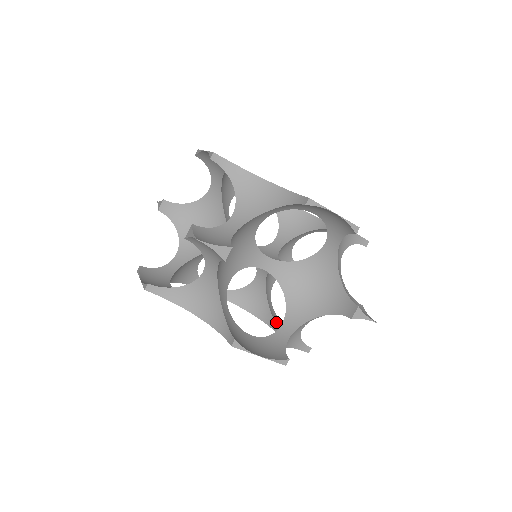
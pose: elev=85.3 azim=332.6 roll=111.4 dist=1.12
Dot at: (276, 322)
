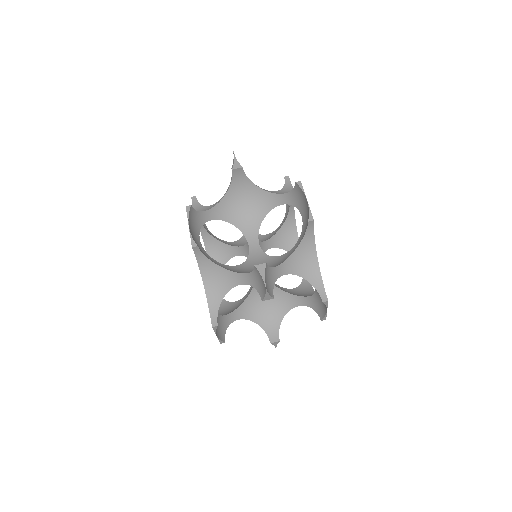
Dot at: occluded
